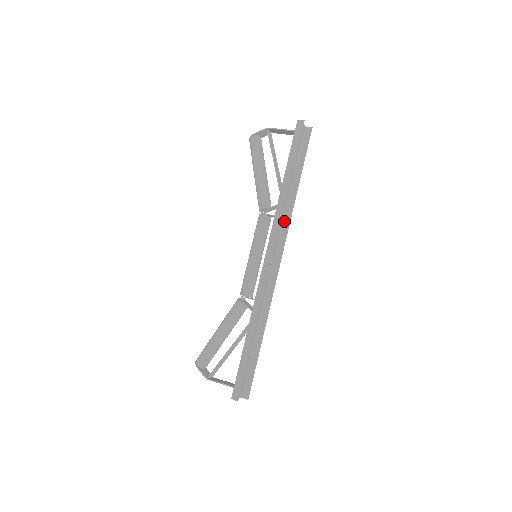
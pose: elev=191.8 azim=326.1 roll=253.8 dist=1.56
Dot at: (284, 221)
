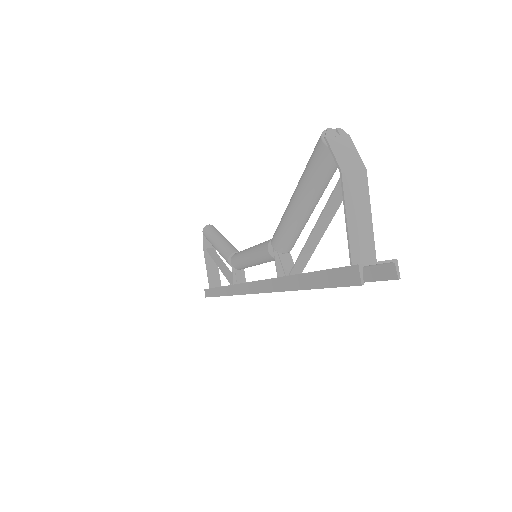
Dot at: occluded
